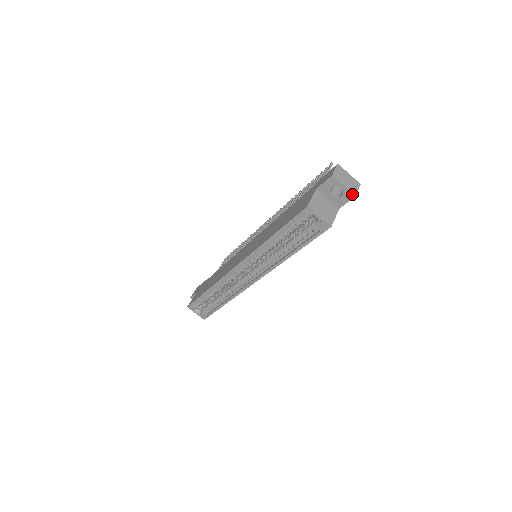
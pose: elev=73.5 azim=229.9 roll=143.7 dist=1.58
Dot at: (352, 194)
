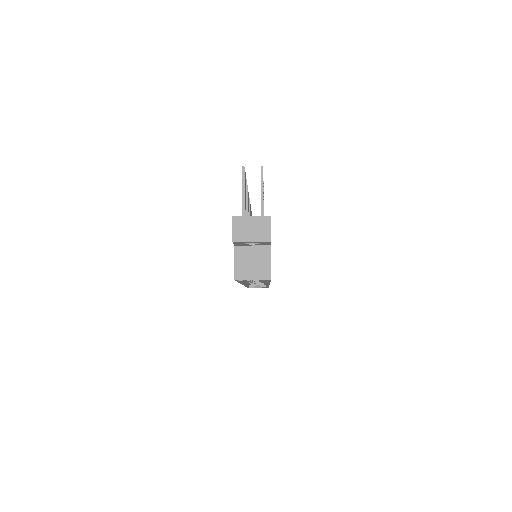
Dot at: (266, 242)
